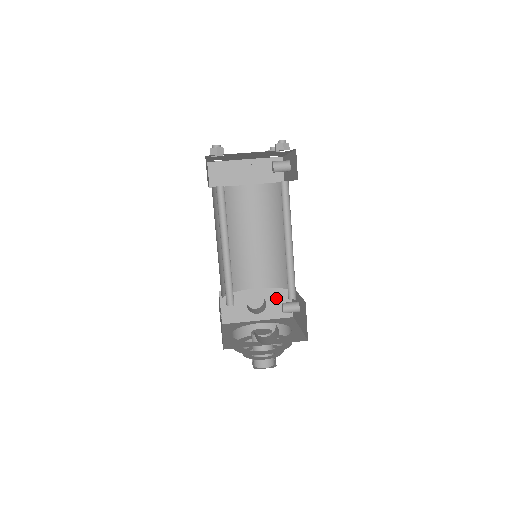
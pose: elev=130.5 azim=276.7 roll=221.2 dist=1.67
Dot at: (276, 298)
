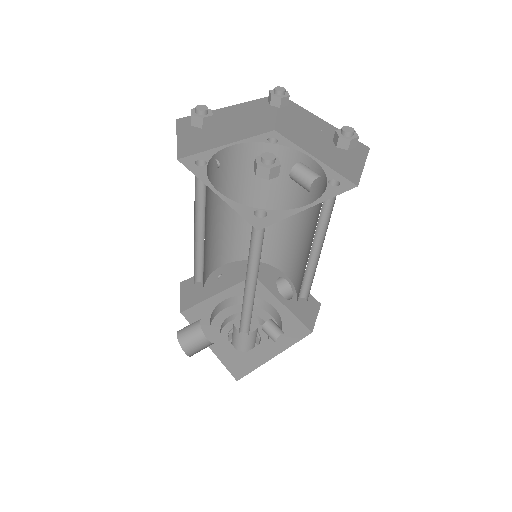
Dot at: (303, 301)
